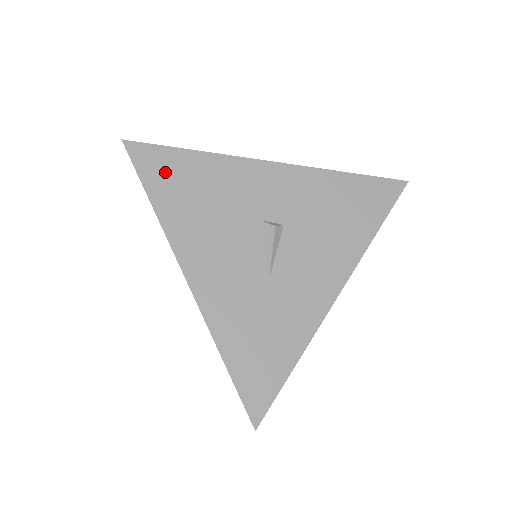
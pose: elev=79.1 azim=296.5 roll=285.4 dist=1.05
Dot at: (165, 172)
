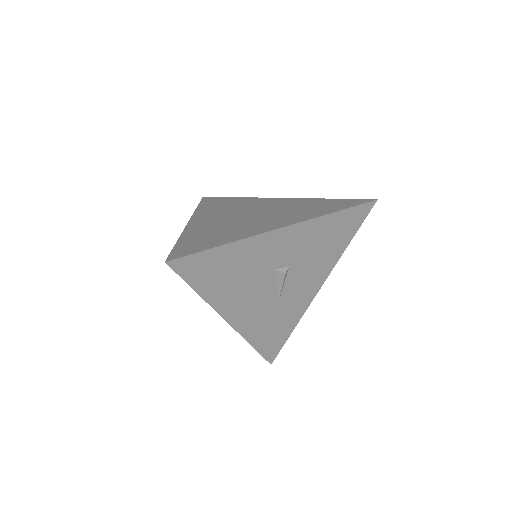
Dot at: (204, 270)
